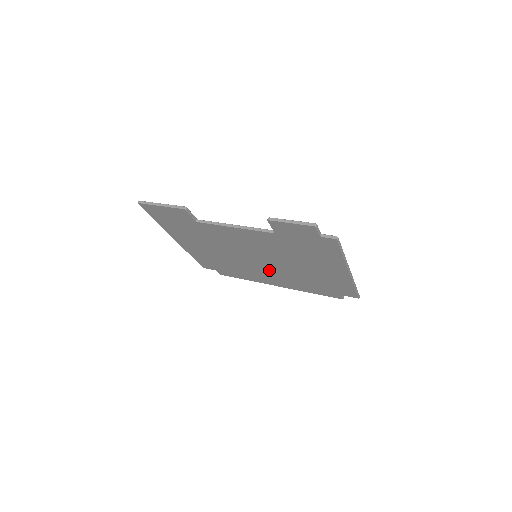
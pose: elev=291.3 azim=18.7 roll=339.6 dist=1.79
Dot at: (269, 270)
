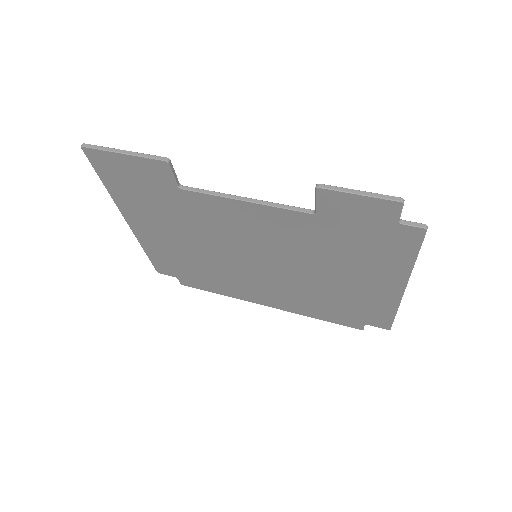
Dot at: (267, 280)
